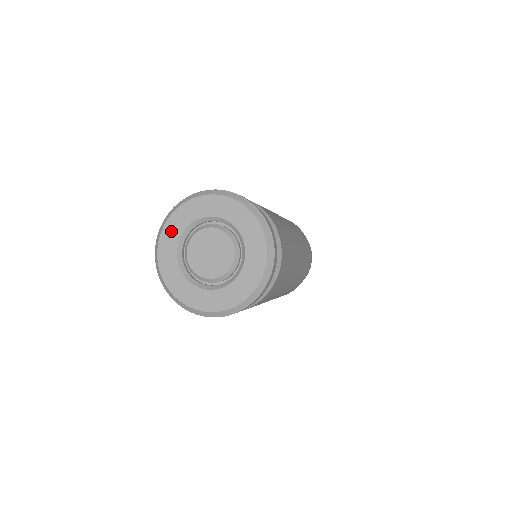
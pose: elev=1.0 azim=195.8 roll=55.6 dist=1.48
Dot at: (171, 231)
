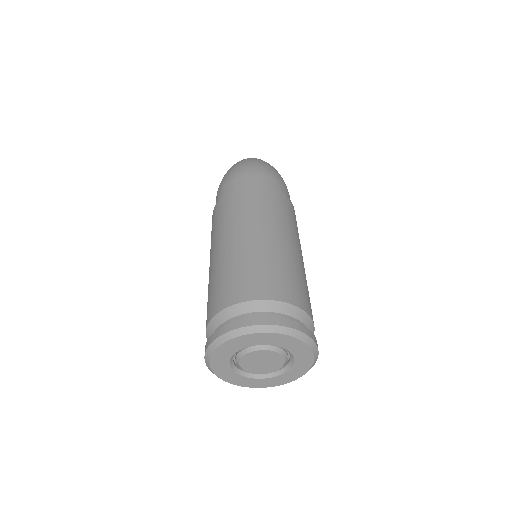
Dot at: (220, 356)
